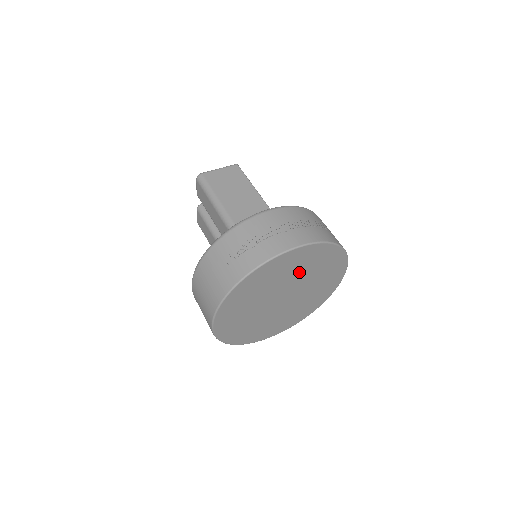
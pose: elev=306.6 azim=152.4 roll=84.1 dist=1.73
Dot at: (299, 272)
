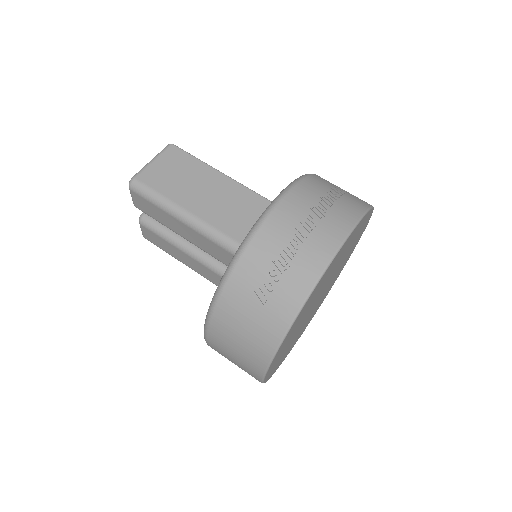
Dot at: (338, 262)
